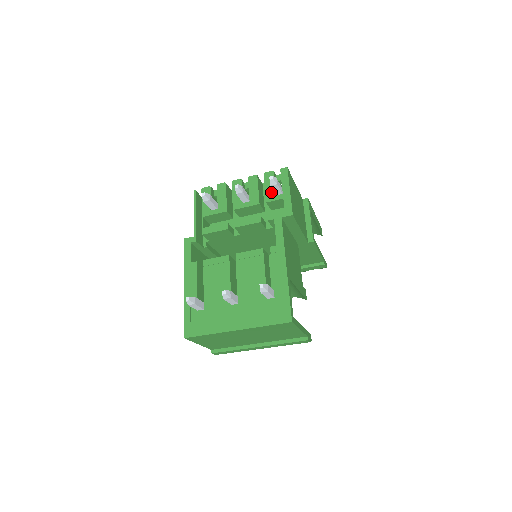
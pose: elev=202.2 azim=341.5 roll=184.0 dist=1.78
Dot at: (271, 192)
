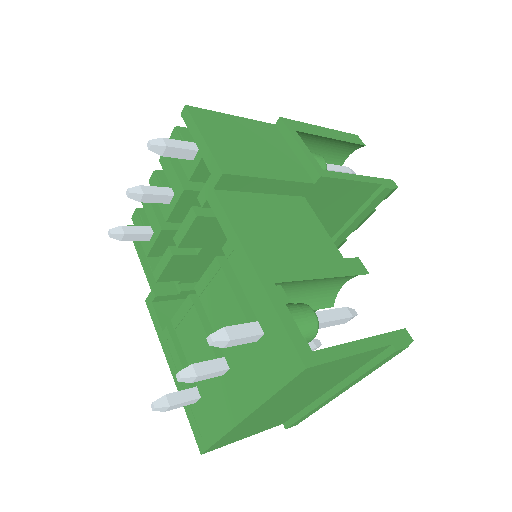
Dot at: (186, 160)
